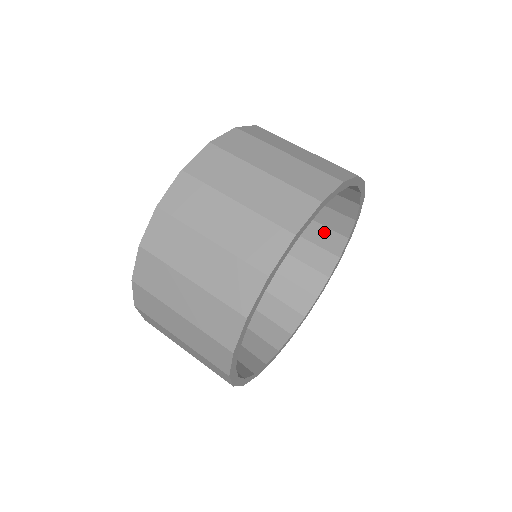
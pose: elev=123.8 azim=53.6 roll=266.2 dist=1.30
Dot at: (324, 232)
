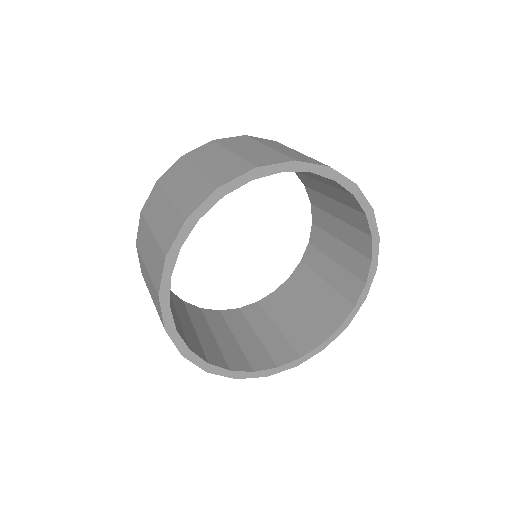
Dot at: (354, 233)
